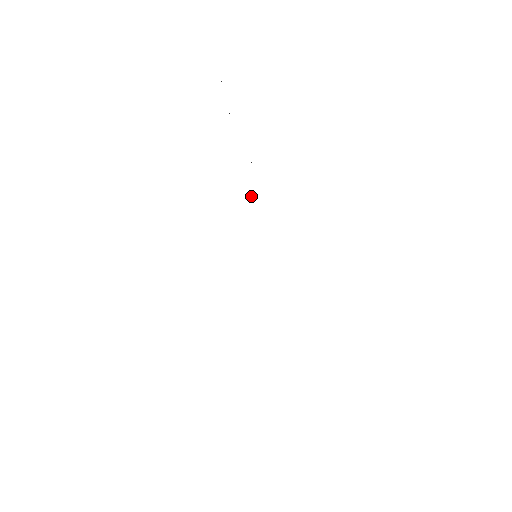
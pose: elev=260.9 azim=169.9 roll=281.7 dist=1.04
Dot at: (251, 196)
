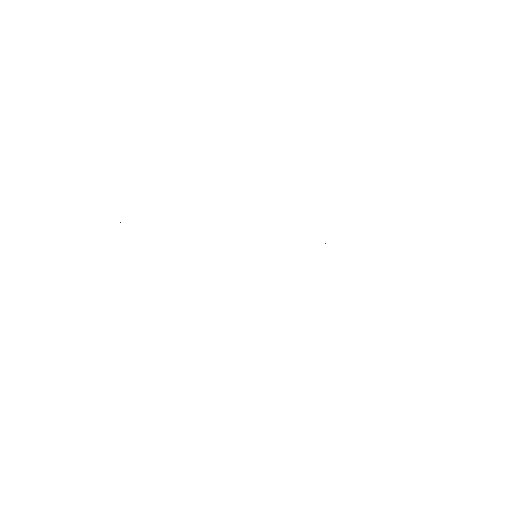
Dot at: occluded
